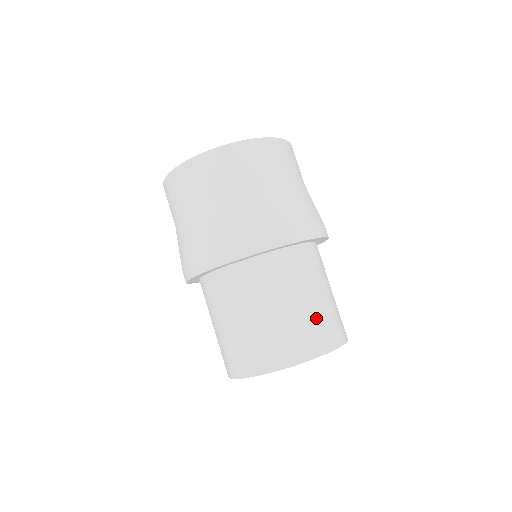
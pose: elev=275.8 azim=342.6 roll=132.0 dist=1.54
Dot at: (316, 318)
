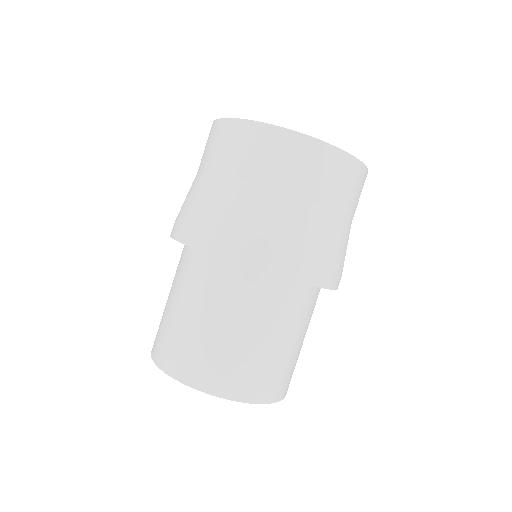
Dot at: (286, 365)
